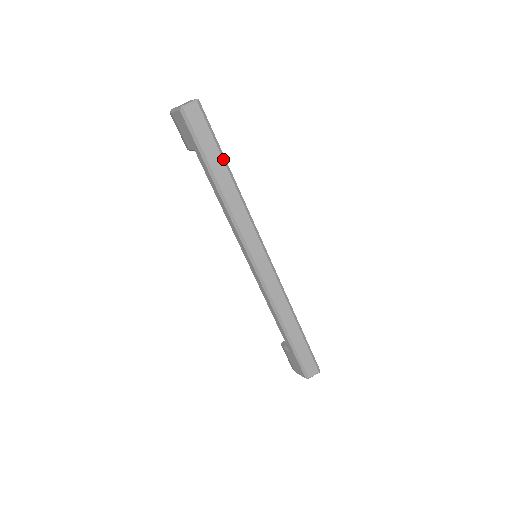
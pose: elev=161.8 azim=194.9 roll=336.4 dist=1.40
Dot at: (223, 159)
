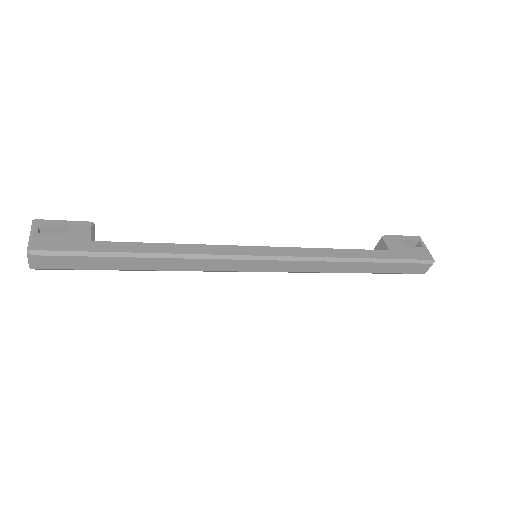
Dot at: (117, 257)
